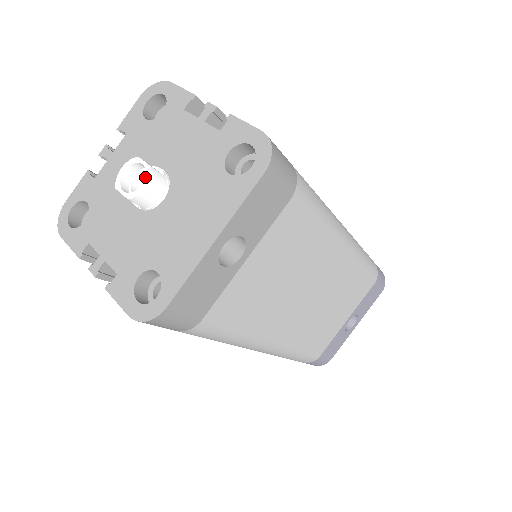
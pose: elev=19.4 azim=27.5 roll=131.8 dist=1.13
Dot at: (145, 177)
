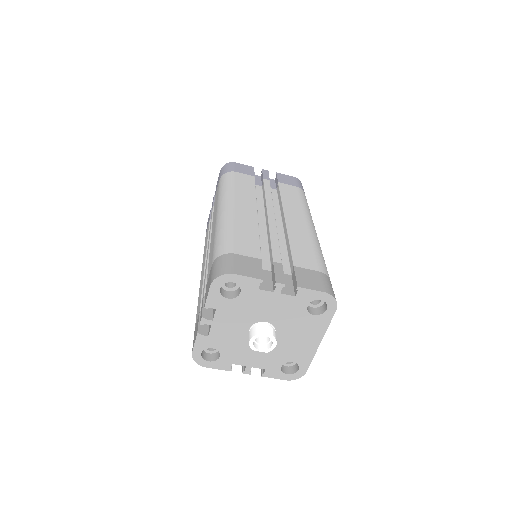
Dot at: (272, 342)
